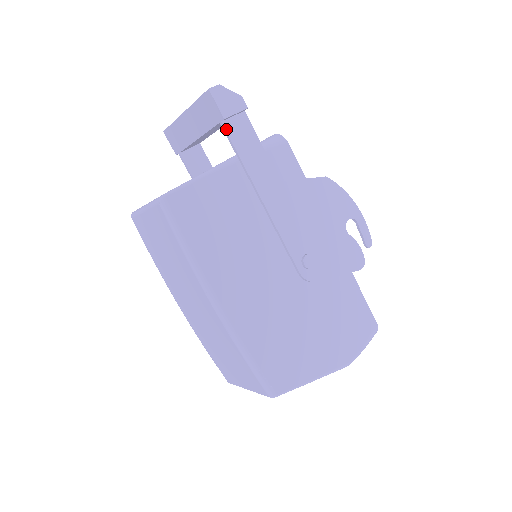
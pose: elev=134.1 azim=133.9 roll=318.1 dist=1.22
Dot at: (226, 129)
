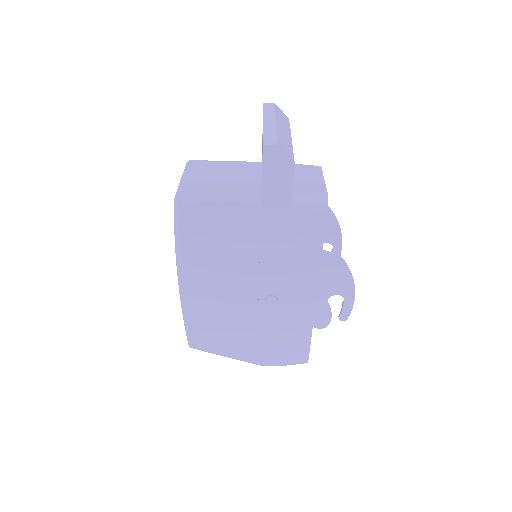
Dot at: (263, 180)
